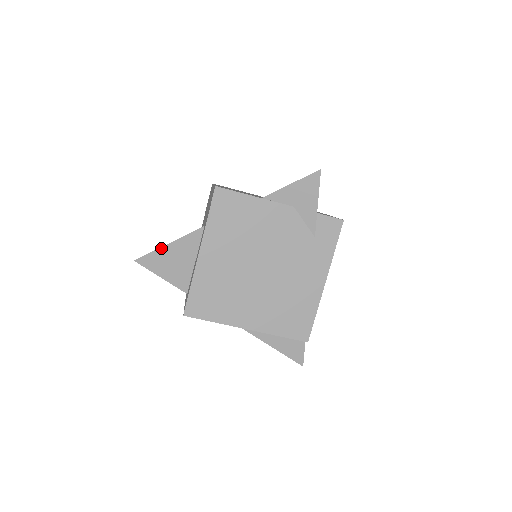
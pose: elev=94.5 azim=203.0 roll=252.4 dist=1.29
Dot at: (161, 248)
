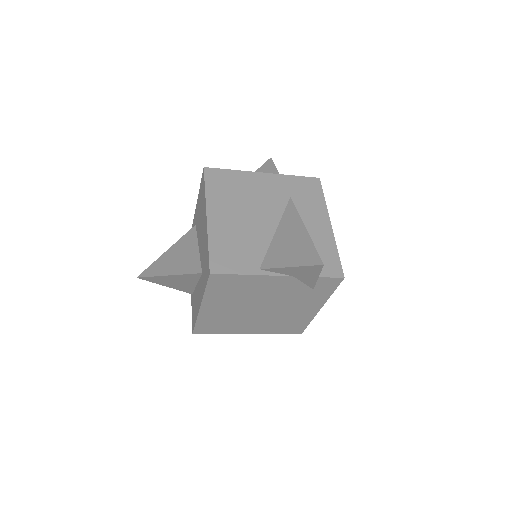
Dot at: (161, 276)
